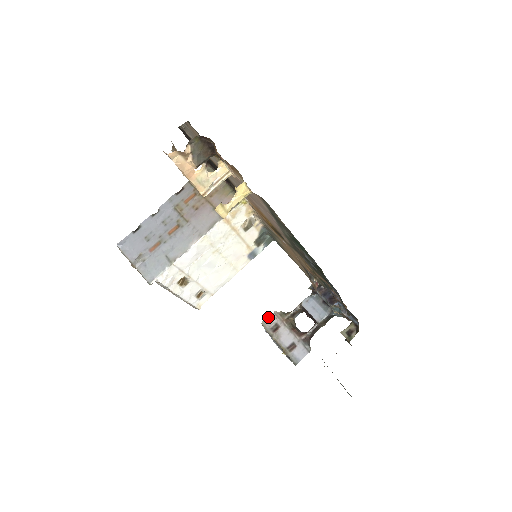
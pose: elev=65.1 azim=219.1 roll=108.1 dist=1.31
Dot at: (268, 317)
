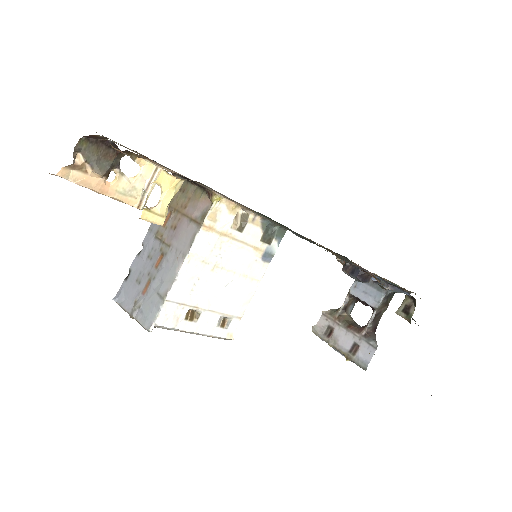
Dot at: occluded
